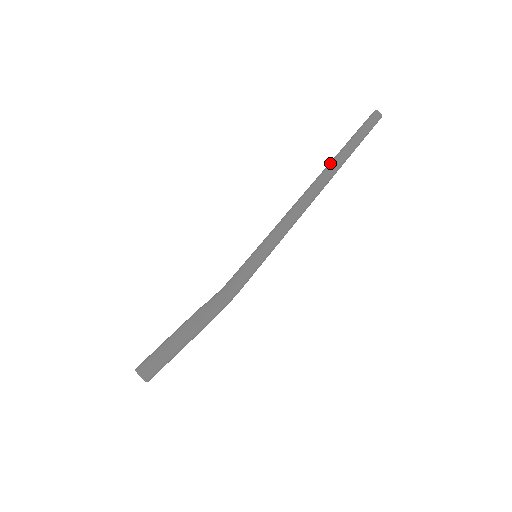
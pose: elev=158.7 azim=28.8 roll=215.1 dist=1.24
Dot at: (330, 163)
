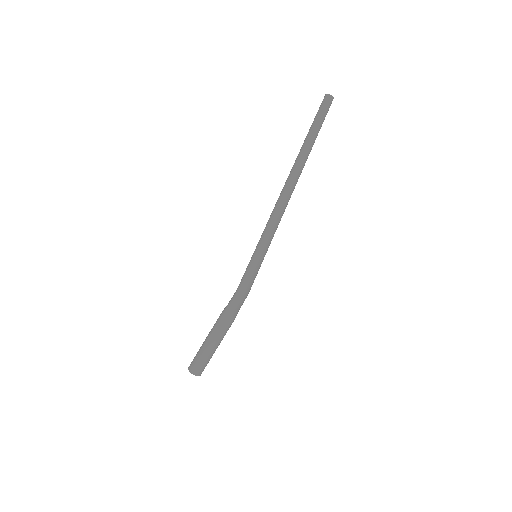
Dot at: occluded
